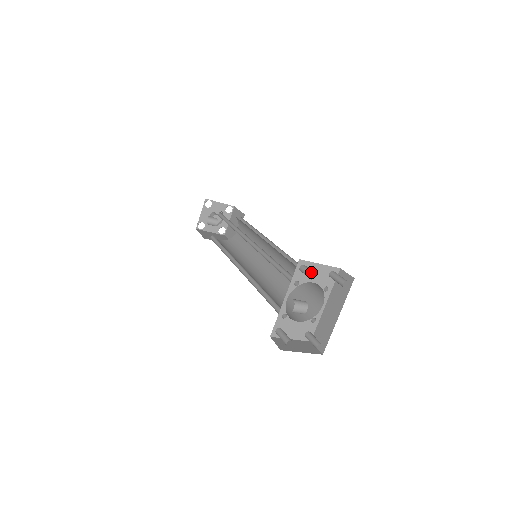
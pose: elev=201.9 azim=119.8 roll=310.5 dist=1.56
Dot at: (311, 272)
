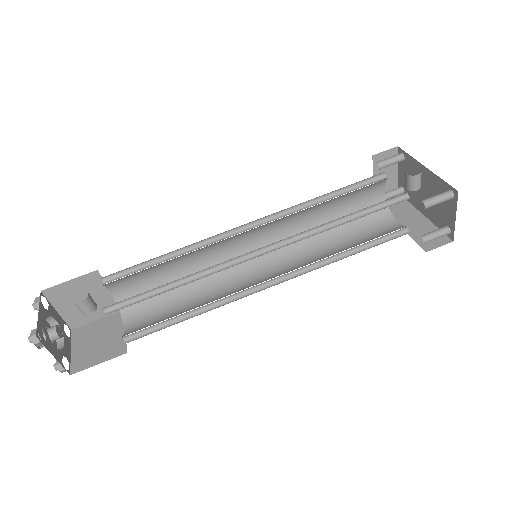
Dot at: (394, 155)
